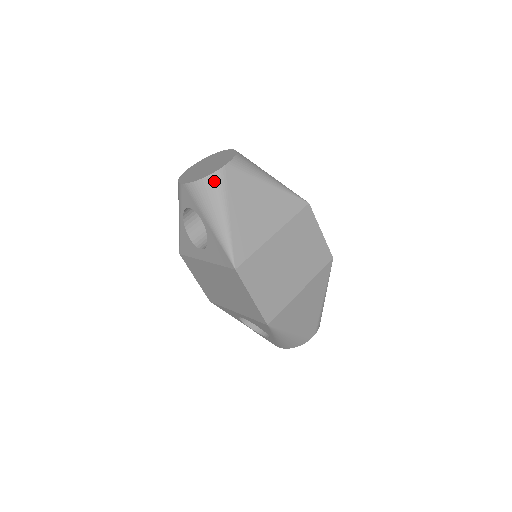
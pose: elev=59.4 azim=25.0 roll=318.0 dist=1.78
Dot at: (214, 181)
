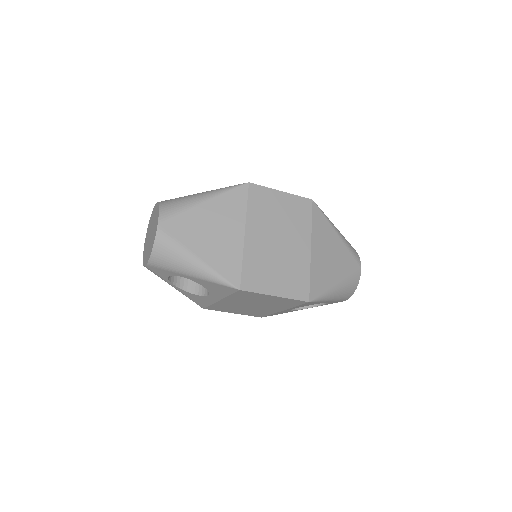
Dot at: (161, 243)
